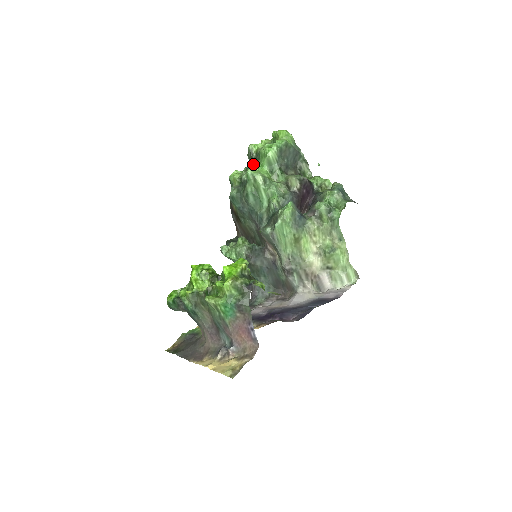
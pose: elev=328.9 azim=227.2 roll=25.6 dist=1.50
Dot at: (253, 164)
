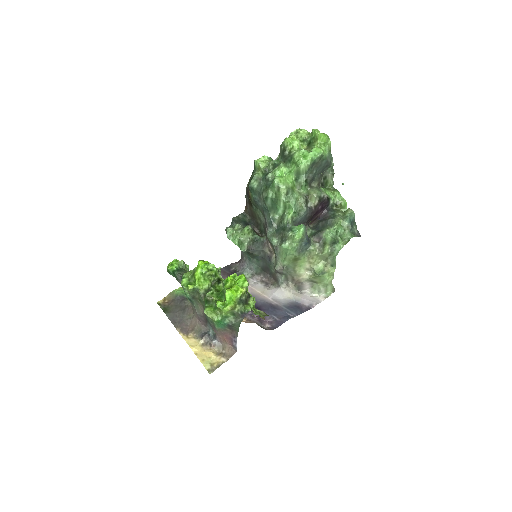
Dot at: (282, 167)
